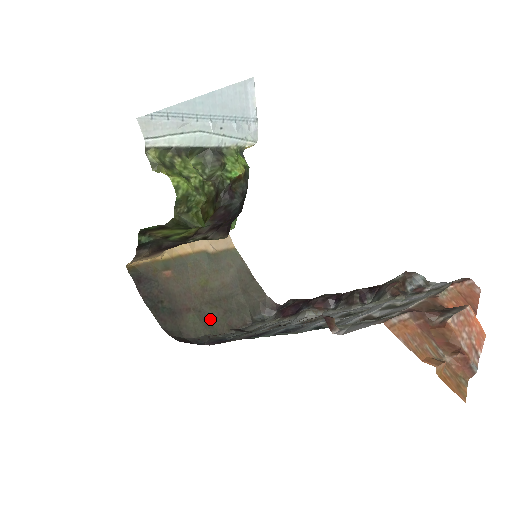
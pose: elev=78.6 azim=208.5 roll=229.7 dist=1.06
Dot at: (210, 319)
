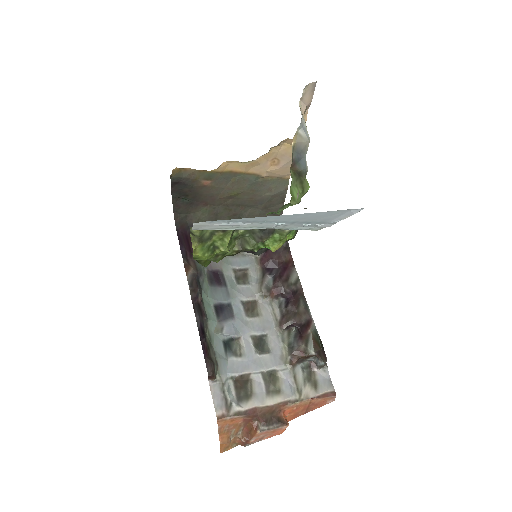
Dot at: (218, 215)
